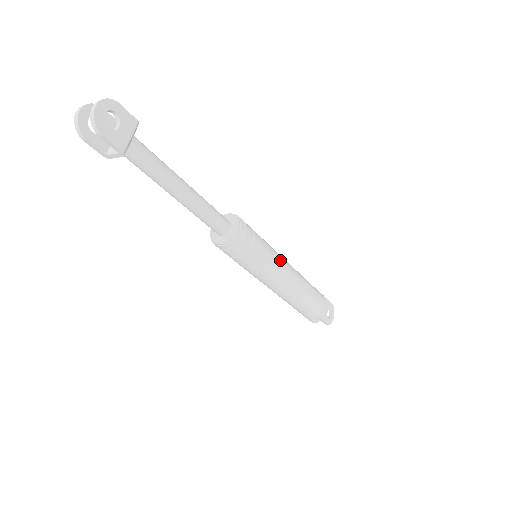
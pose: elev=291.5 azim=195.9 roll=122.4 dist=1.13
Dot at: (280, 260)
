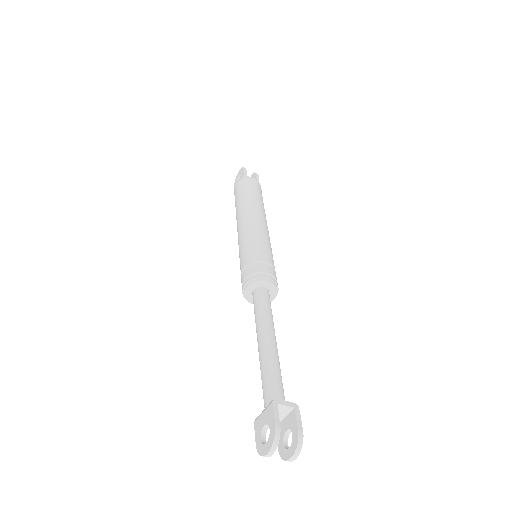
Dot at: occluded
